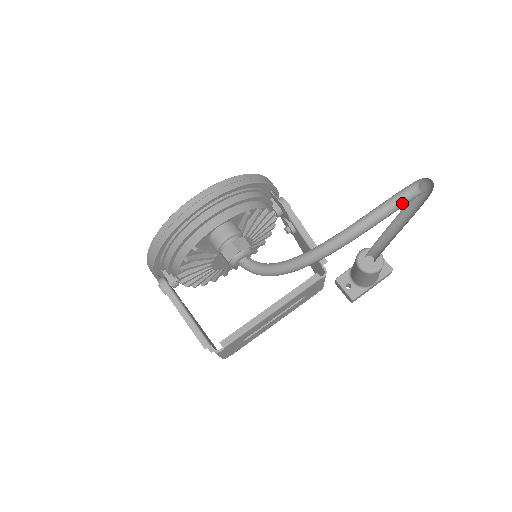
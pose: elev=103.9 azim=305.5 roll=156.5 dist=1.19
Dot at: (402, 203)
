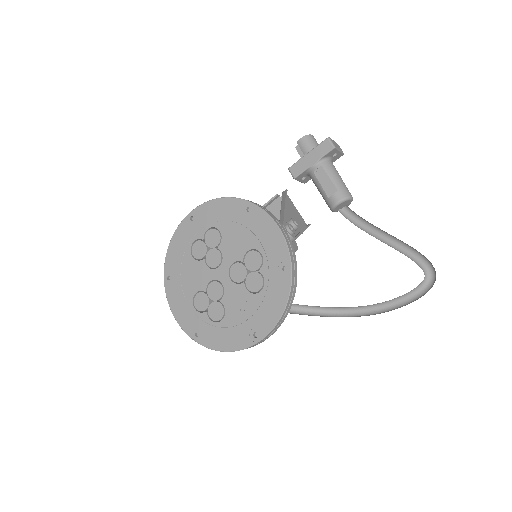
Dot at: (410, 292)
